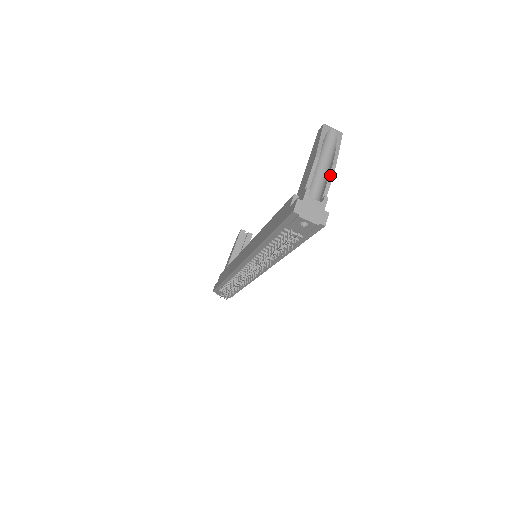
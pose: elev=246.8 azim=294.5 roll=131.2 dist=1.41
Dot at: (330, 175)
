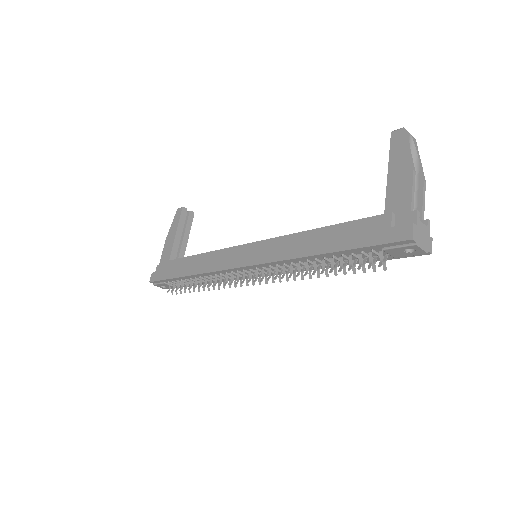
Dot at: (424, 192)
